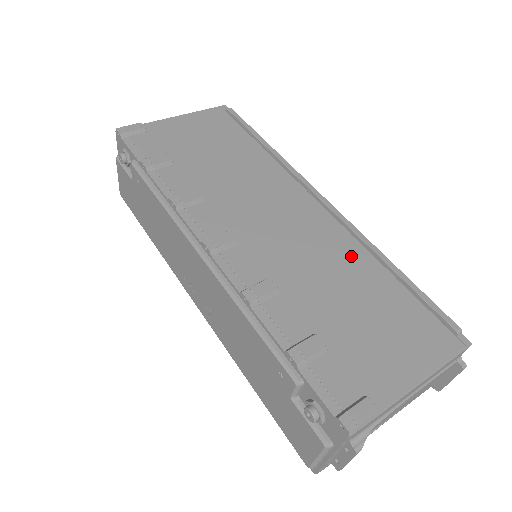
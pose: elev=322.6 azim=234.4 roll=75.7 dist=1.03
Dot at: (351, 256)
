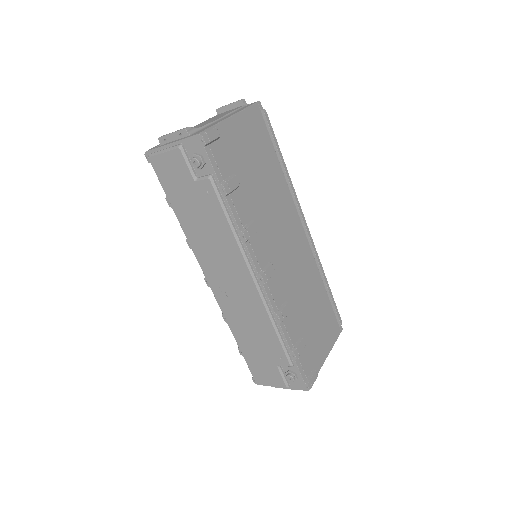
Dot at: (314, 277)
